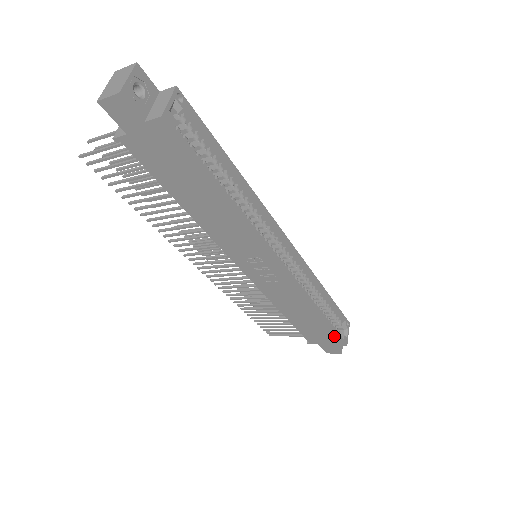
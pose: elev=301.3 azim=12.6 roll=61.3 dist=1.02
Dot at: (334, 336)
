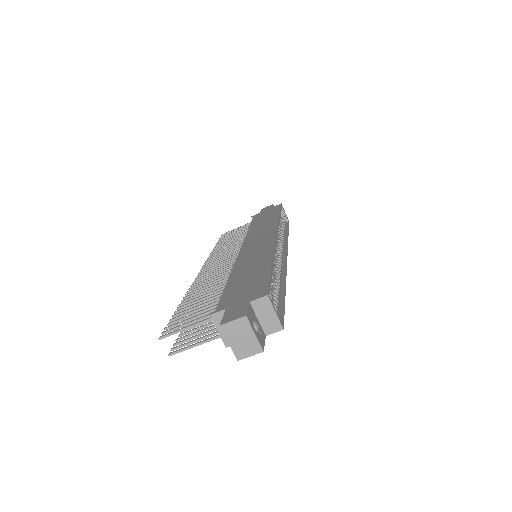
Dot at: occluded
